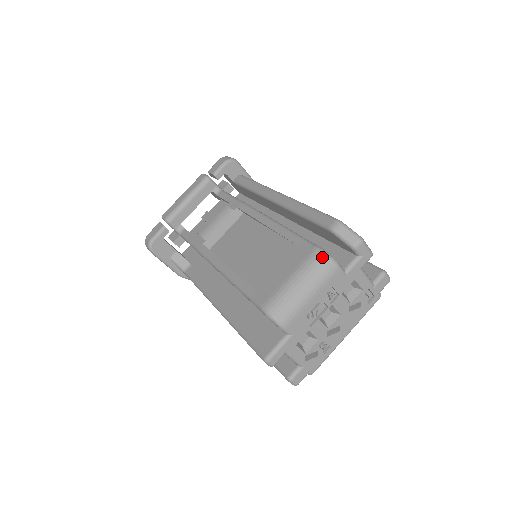
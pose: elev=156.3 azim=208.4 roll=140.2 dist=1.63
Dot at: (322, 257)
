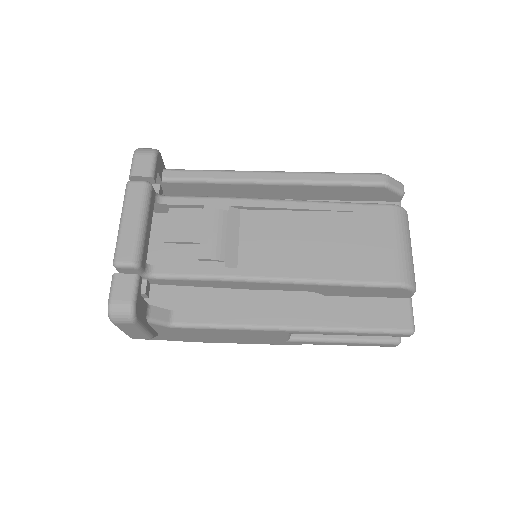
Dot at: (403, 211)
